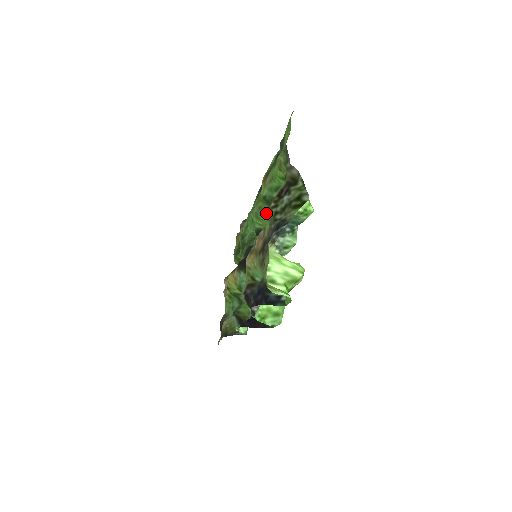
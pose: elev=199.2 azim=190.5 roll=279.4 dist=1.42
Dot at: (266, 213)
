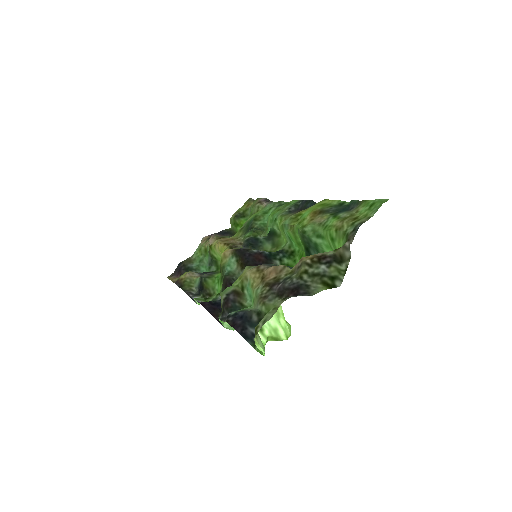
Dot at: (293, 234)
